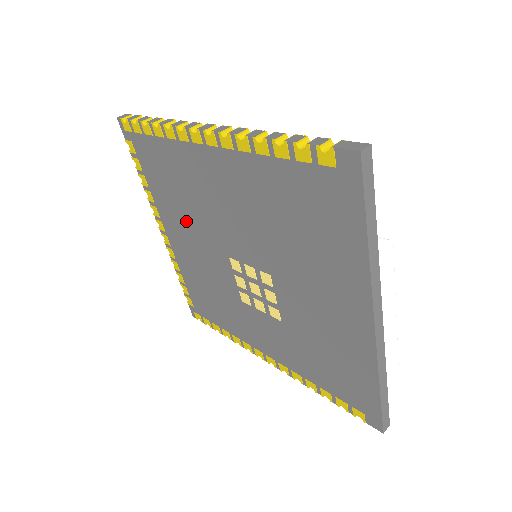
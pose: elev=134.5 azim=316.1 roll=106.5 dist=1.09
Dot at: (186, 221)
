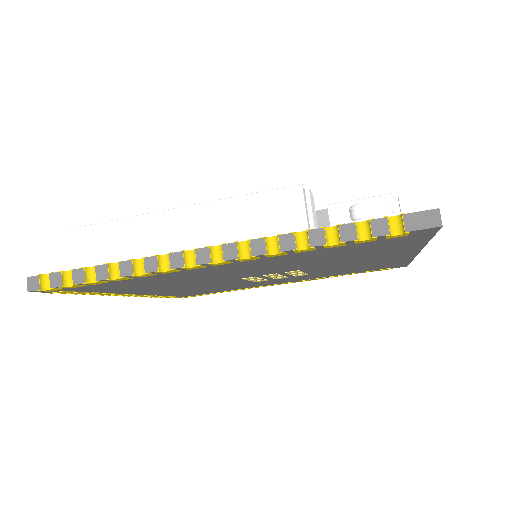
Dot at: (173, 286)
